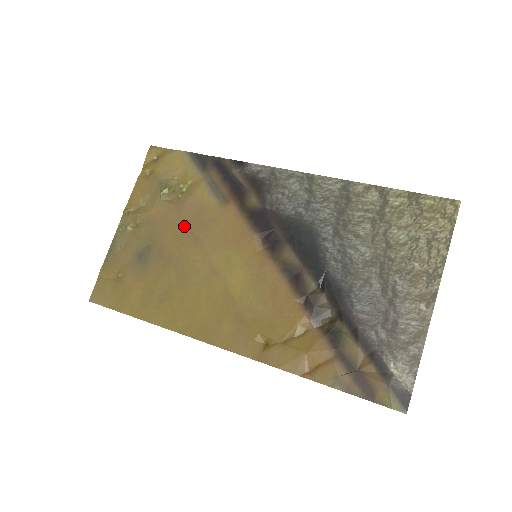
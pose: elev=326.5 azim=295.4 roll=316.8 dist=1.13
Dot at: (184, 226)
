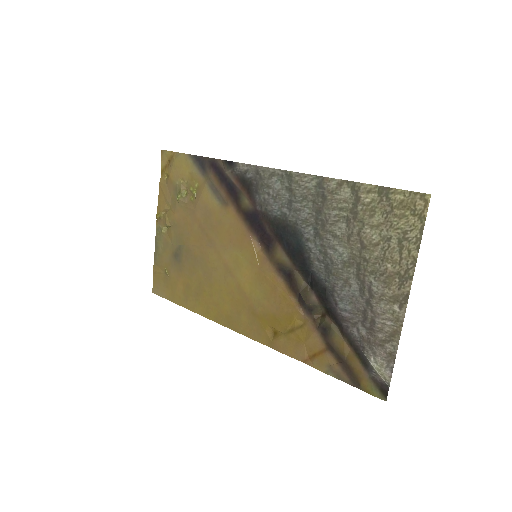
Dot at: (200, 228)
